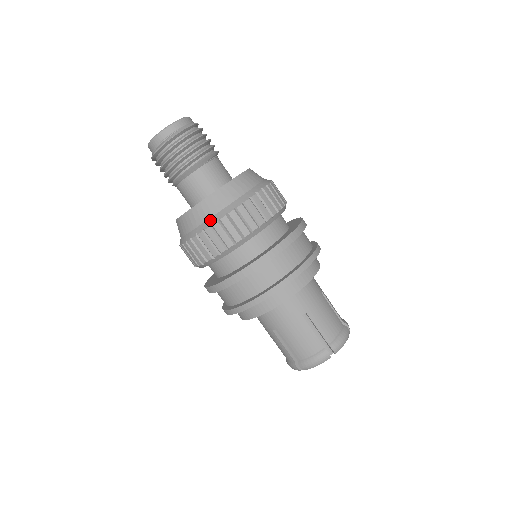
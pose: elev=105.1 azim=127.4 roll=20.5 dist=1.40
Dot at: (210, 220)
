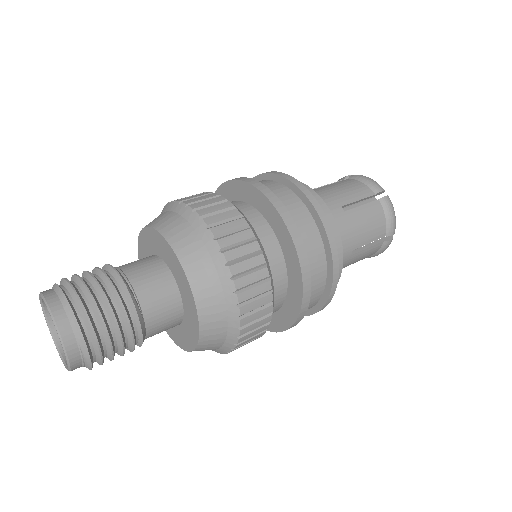
Dot at: (225, 347)
